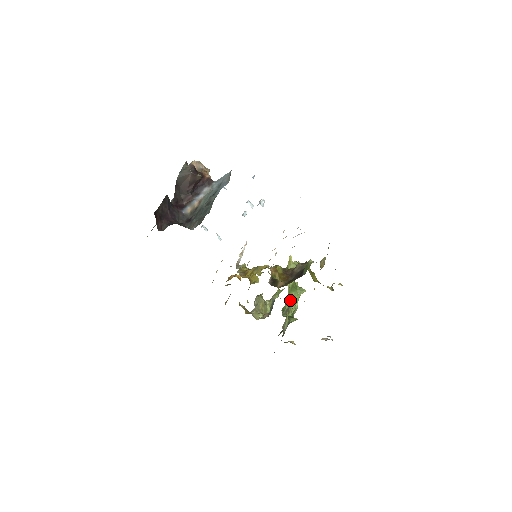
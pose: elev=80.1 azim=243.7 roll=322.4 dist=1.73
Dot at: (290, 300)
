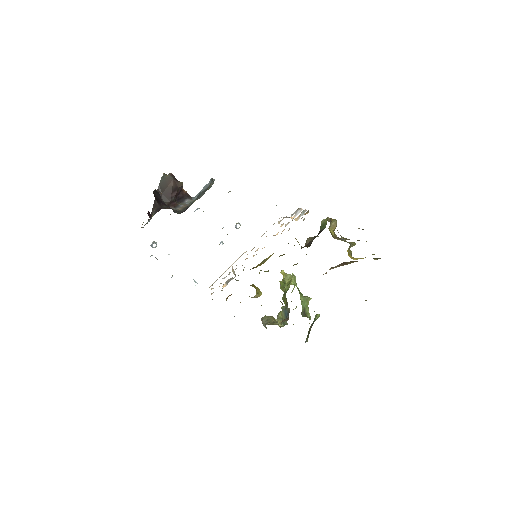
Dot at: (302, 303)
